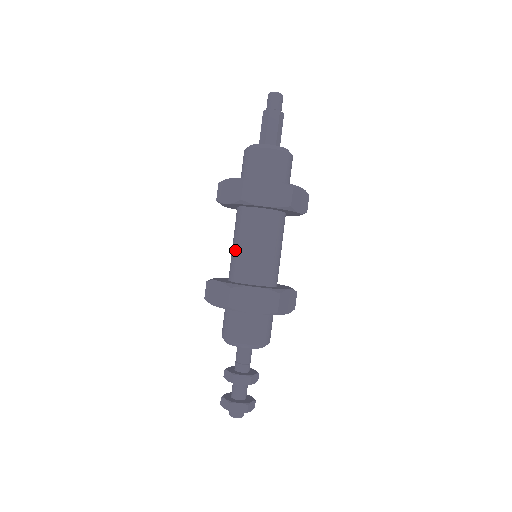
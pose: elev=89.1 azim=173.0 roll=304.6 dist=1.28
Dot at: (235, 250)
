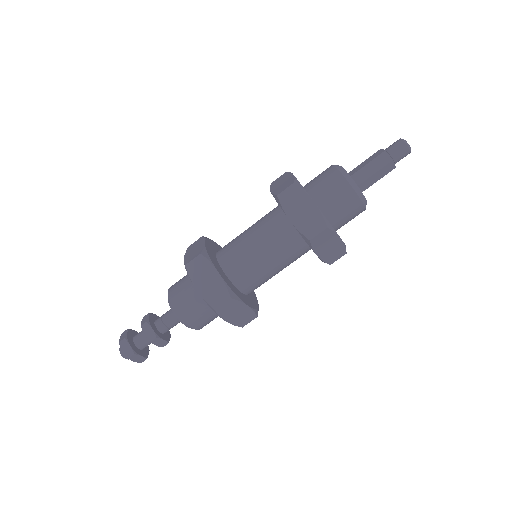
Dot at: (242, 233)
